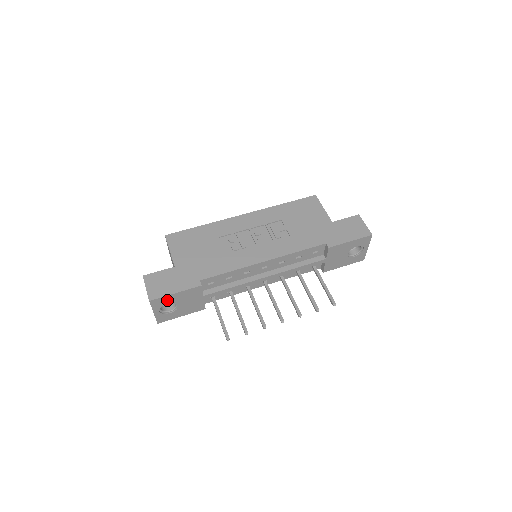
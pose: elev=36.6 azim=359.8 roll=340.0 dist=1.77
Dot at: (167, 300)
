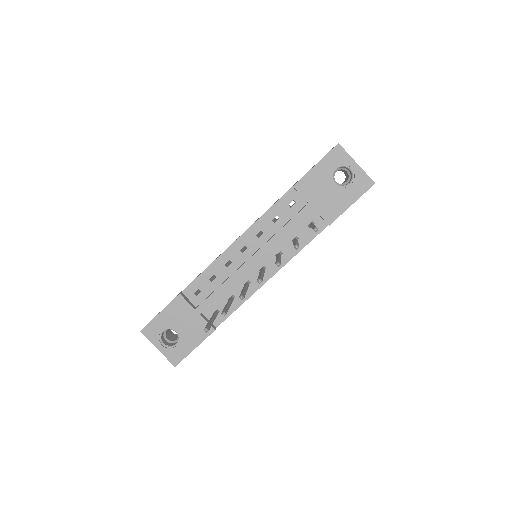
Dot at: (158, 326)
